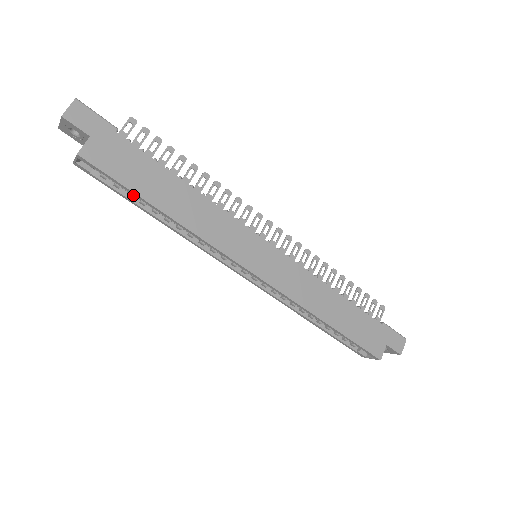
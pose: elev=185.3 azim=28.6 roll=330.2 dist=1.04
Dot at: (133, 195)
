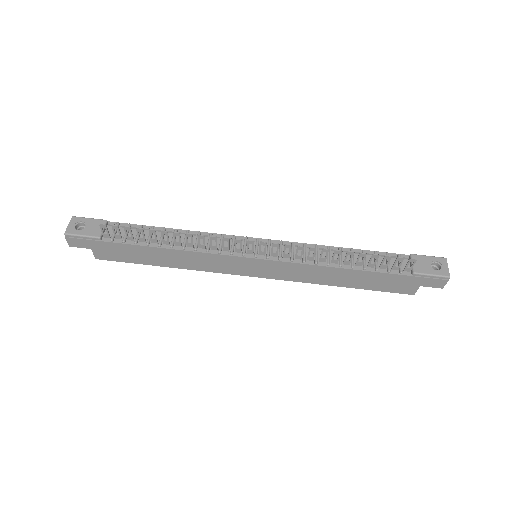
Dot at: occluded
